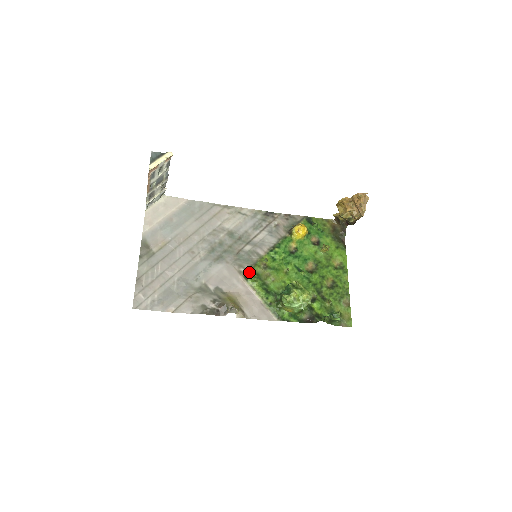
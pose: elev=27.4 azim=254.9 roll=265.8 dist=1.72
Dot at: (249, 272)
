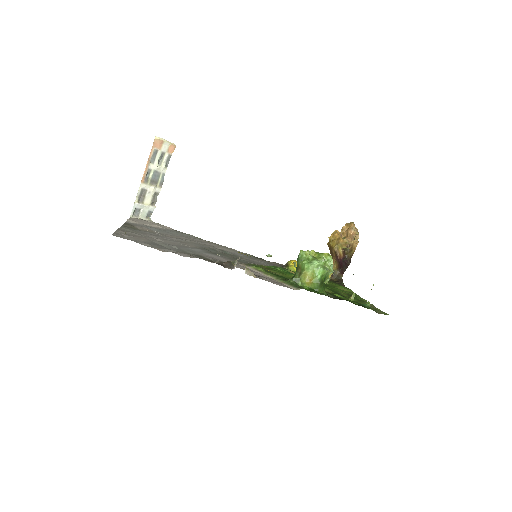
Dot at: (251, 264)
